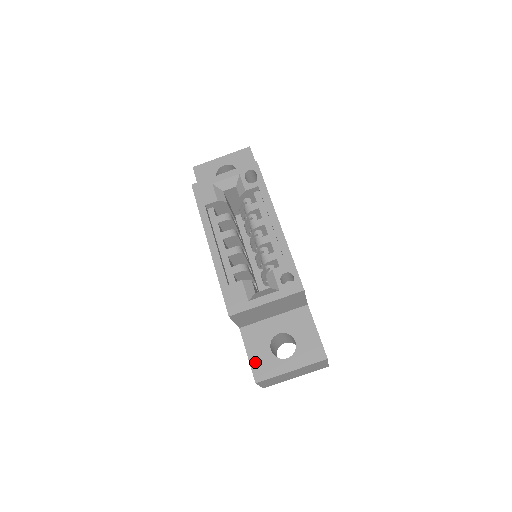
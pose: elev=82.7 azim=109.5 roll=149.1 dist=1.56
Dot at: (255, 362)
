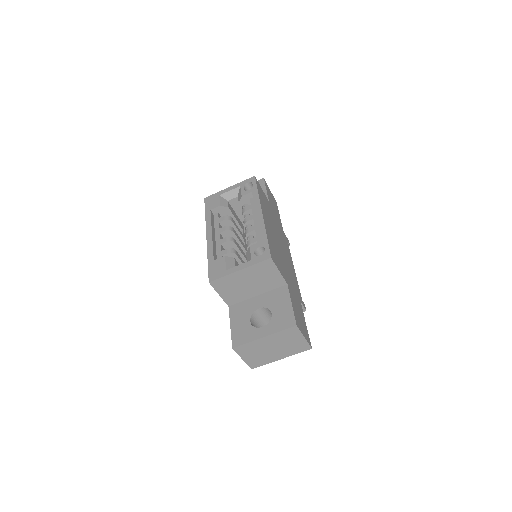
Dot at: (235, 332)
